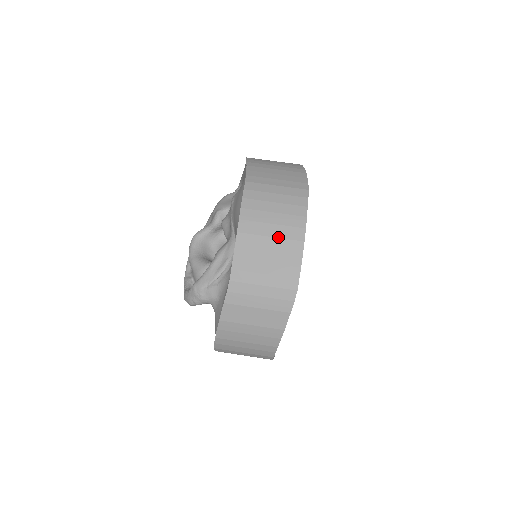
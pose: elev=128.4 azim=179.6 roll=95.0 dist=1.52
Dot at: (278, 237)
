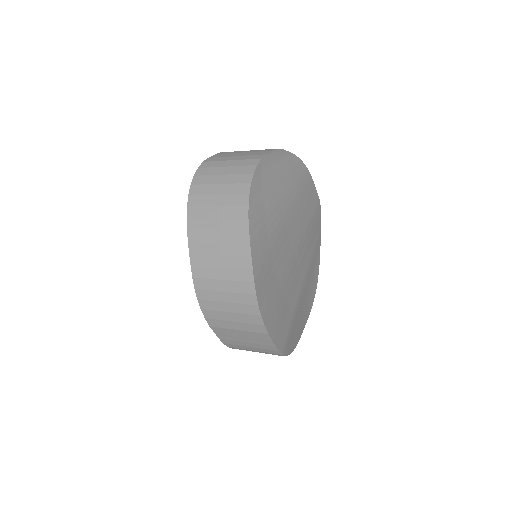
Dot at: (244, 330)
